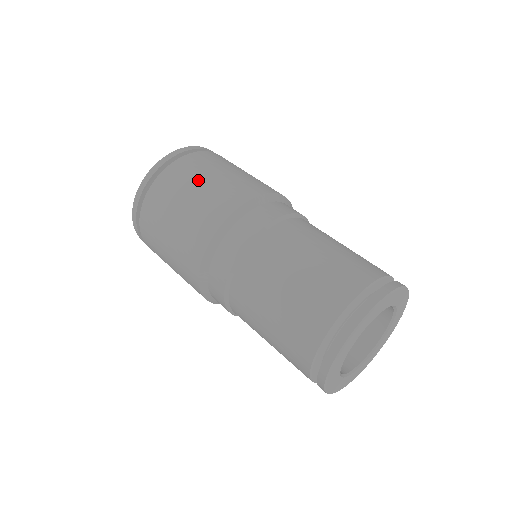
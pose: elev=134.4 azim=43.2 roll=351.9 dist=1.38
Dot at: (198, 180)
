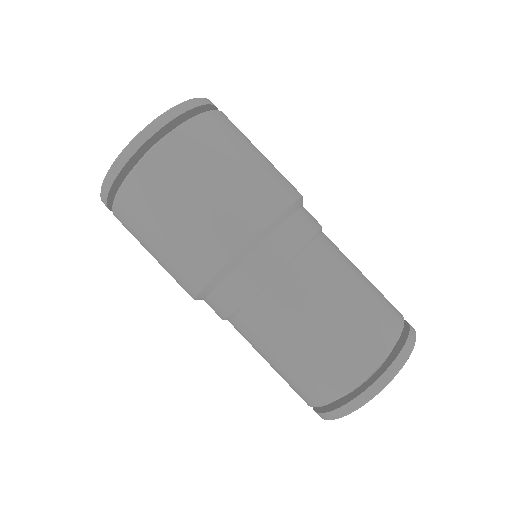
Dot at: (224, 162)
